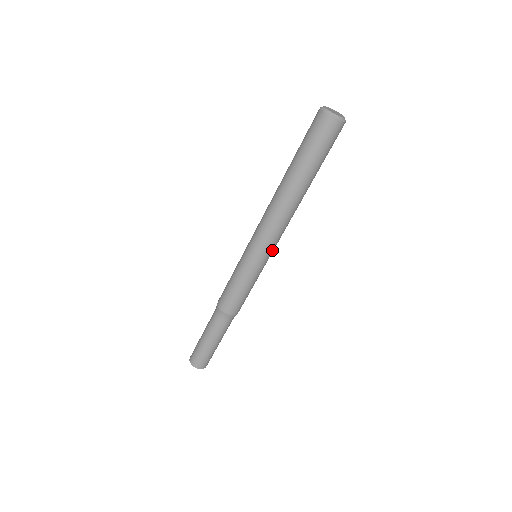
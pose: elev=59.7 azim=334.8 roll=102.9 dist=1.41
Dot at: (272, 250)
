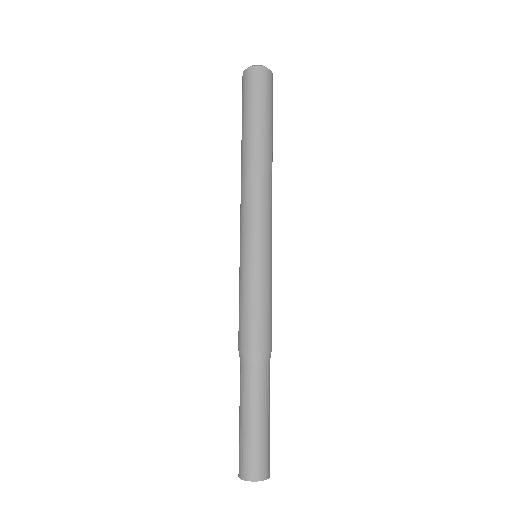
Dot at: (271, 235)
